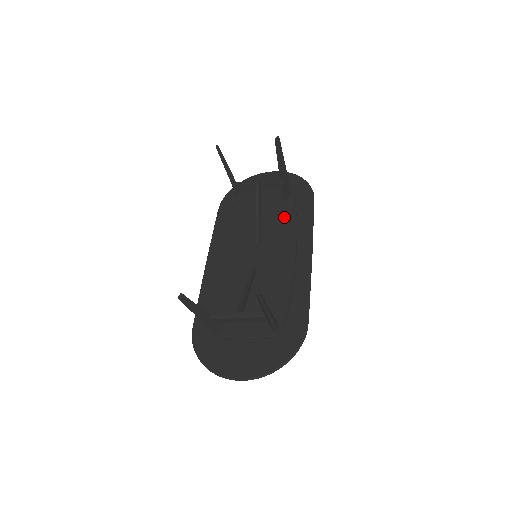
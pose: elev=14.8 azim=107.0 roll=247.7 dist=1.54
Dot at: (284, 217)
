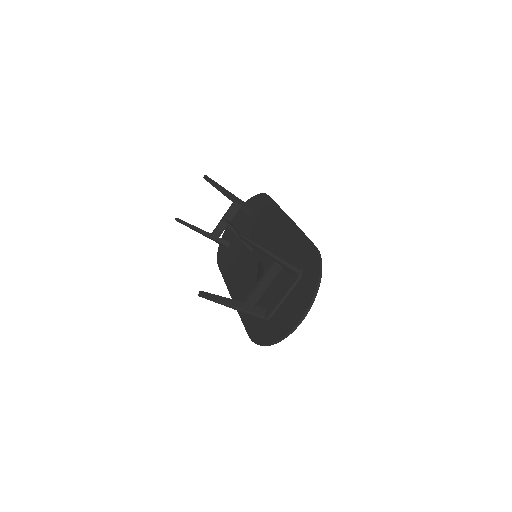
Dot at: (257, 221)
